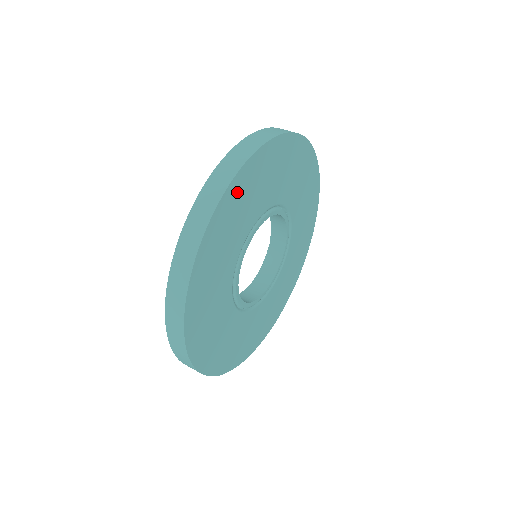
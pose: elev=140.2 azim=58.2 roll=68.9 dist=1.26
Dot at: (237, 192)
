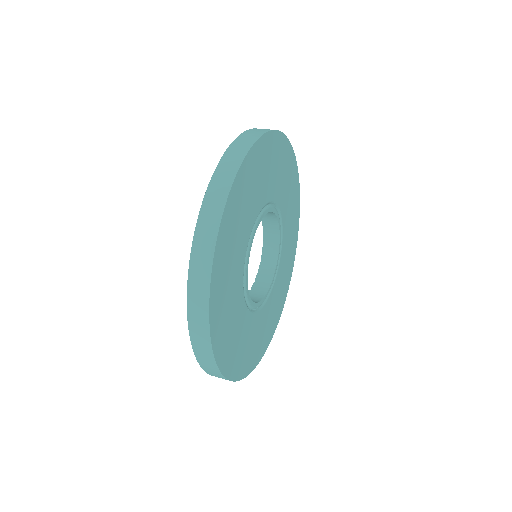
Dot at: (279, 148)
